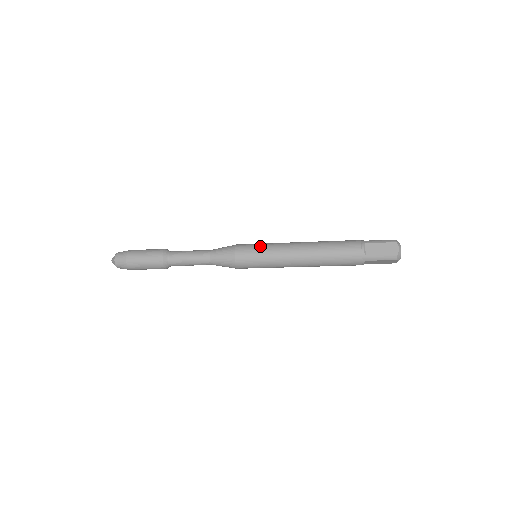
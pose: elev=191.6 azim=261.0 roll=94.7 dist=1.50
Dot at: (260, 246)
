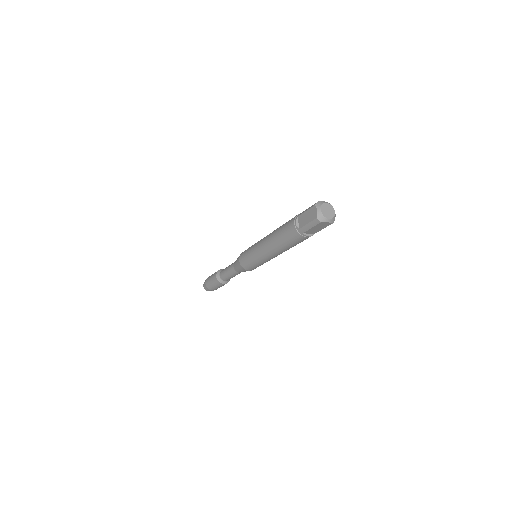
Dot at: (249, 248)
